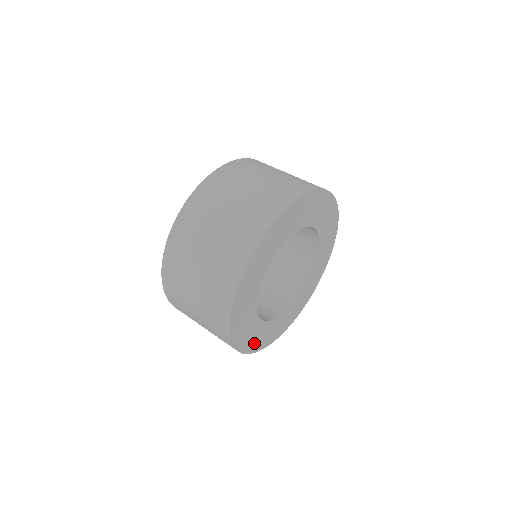
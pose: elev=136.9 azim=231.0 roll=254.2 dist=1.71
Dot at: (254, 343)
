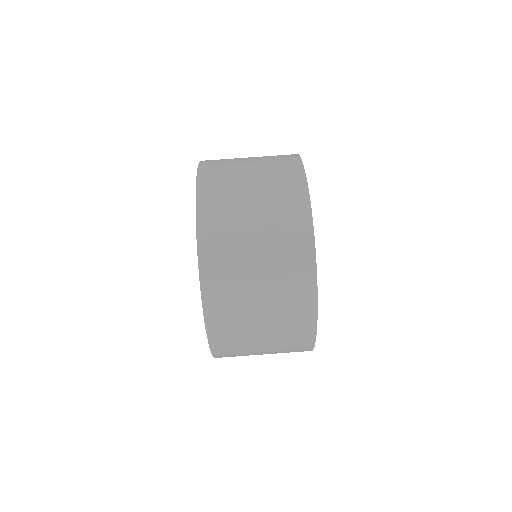
Dot at: occluded
